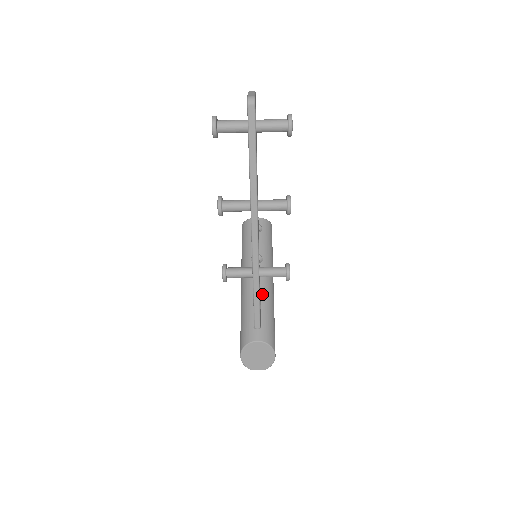
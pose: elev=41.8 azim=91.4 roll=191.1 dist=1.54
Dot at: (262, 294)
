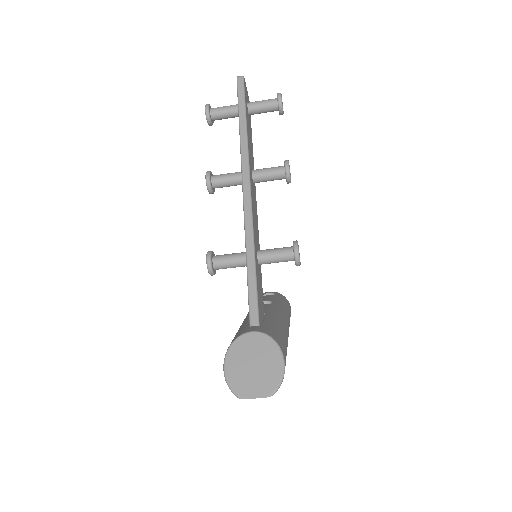
Dot at: (267, 313)
